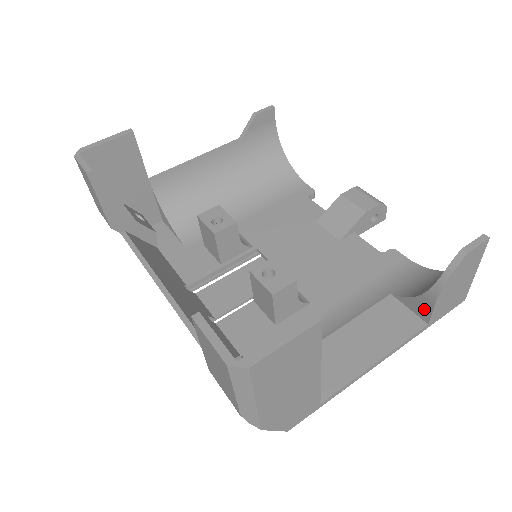
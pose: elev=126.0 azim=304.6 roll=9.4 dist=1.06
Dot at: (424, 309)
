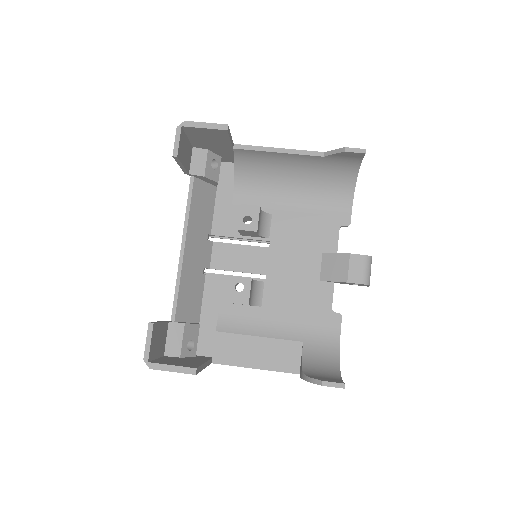
Dot at: occluded
